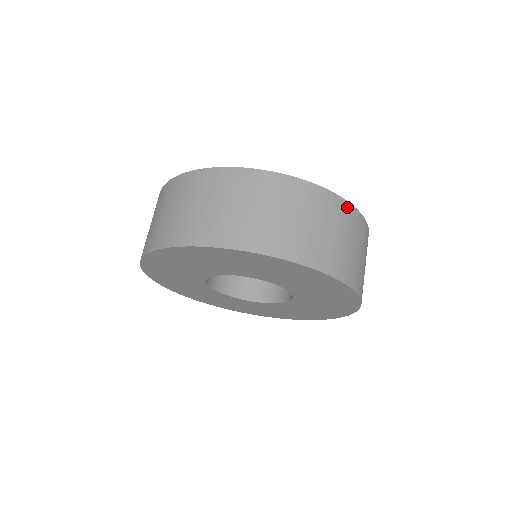
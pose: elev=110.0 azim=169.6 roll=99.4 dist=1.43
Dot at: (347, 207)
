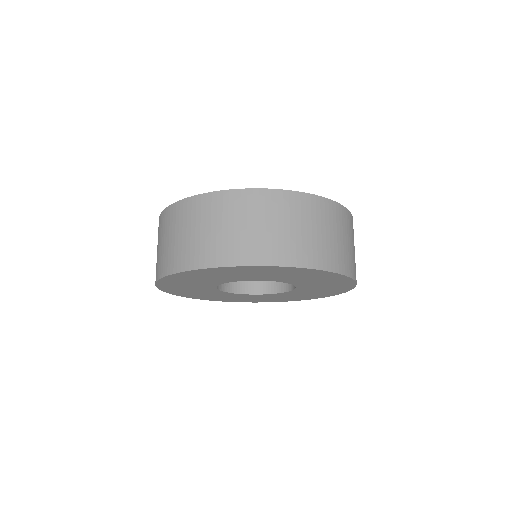
Dot at: (232, 195)
